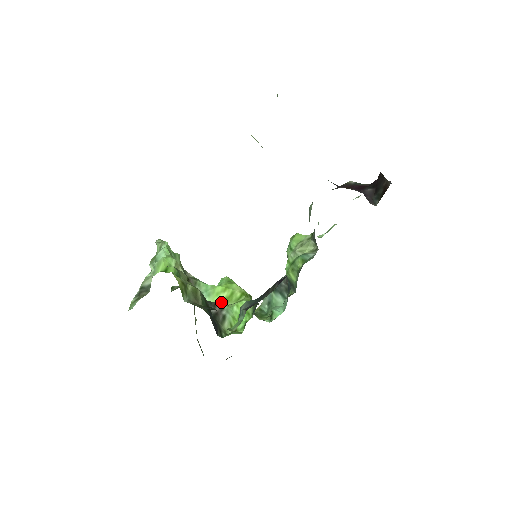
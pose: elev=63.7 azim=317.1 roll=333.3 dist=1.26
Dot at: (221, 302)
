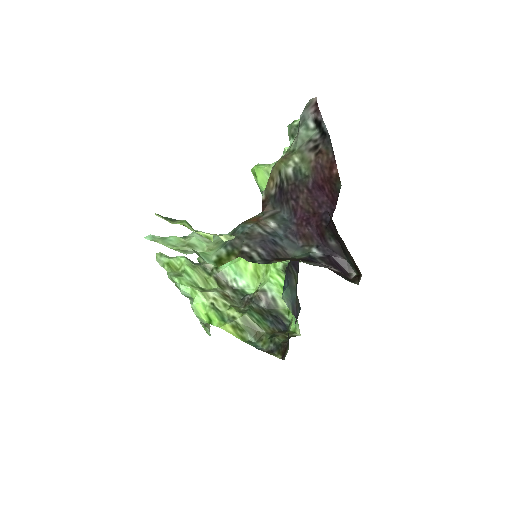
Dot at: (255, 275)
